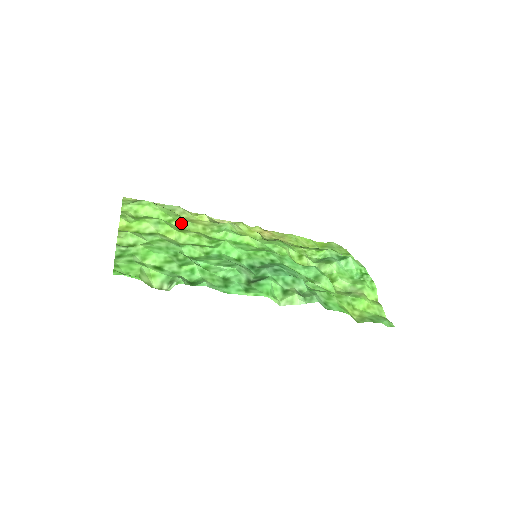
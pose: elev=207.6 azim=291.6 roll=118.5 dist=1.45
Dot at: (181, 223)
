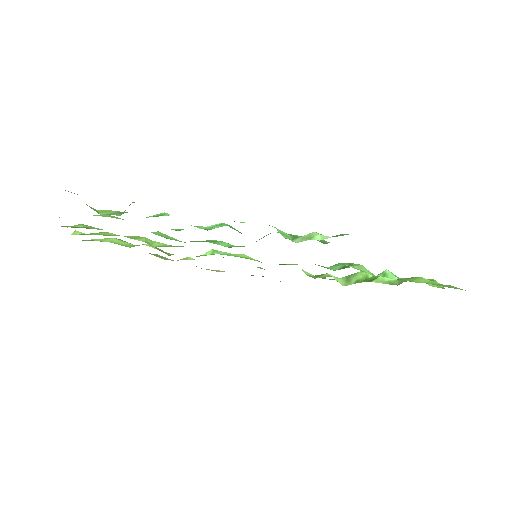
Dot at: (156, 247)
